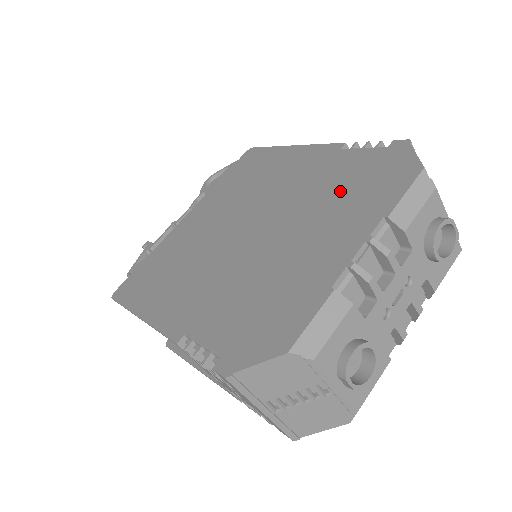
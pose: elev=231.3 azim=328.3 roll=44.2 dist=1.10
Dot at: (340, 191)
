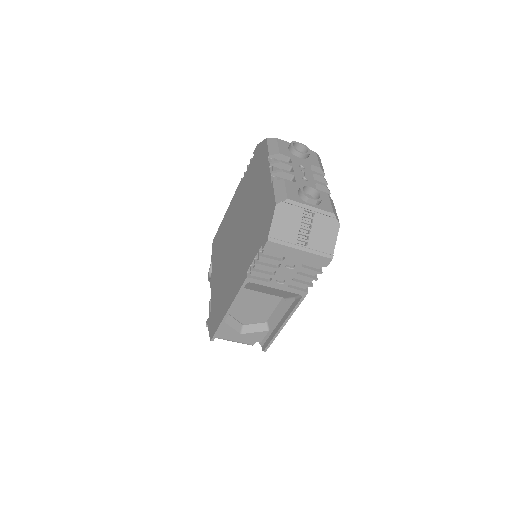
Dot at: (252, 180)
